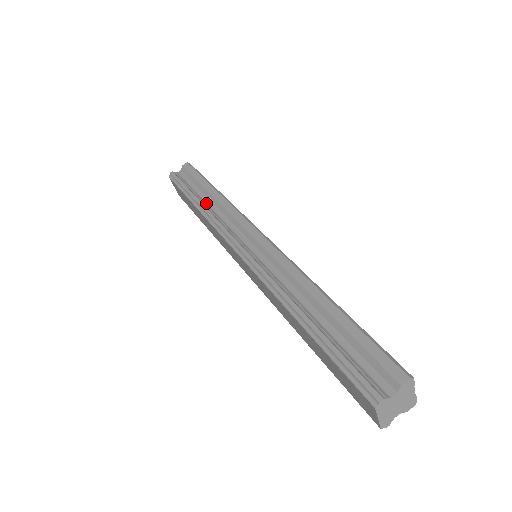
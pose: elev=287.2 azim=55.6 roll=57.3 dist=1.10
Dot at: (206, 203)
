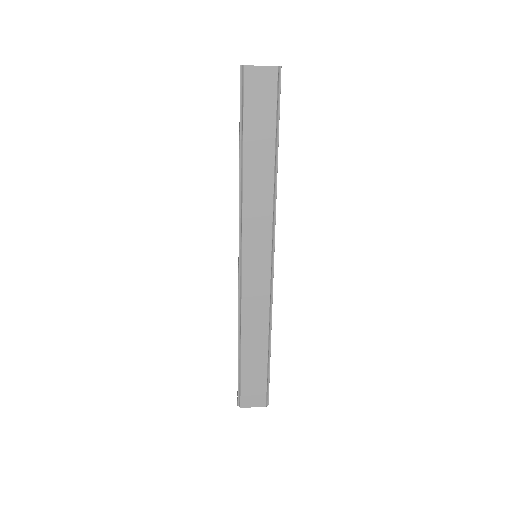
Dot at: occluded
